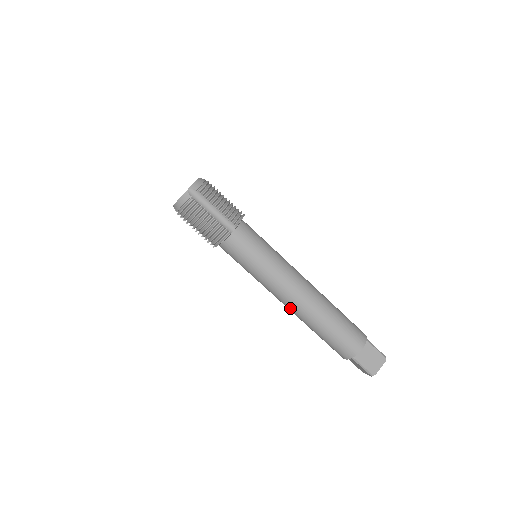
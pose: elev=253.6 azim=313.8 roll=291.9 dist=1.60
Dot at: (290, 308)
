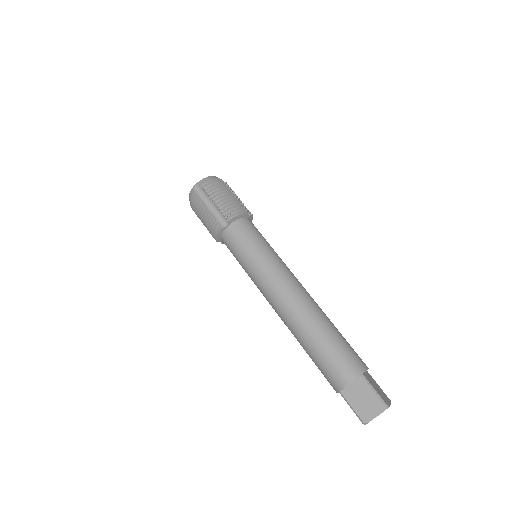
Dot at: (292, 301)
